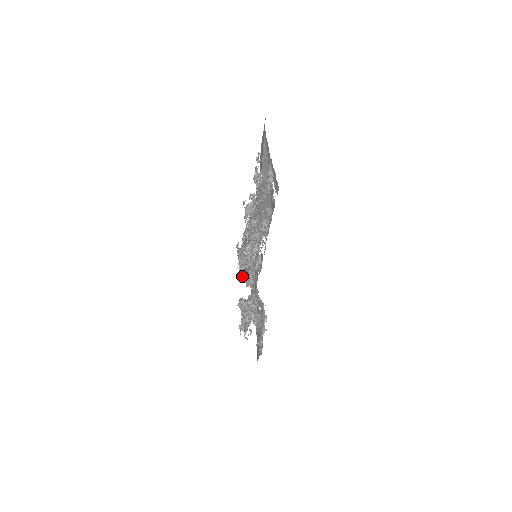
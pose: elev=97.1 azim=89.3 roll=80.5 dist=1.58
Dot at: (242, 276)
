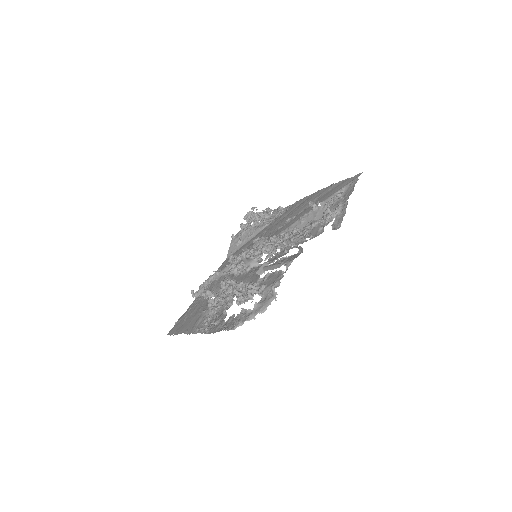
Dot at: (233, 261)
